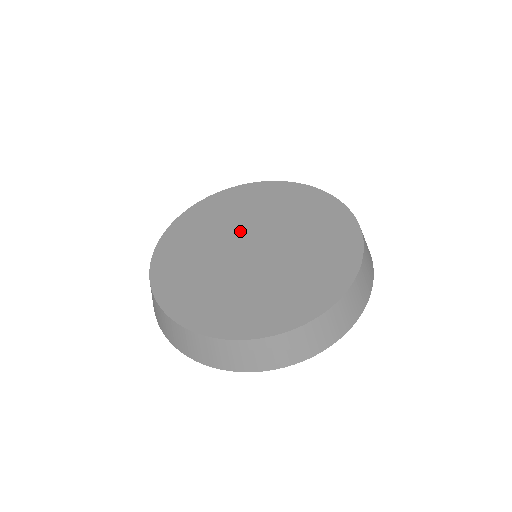
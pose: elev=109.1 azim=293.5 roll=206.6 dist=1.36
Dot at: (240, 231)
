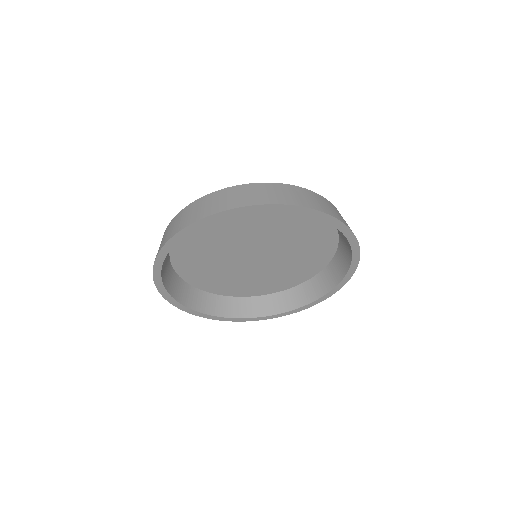
Dot at: occluded
